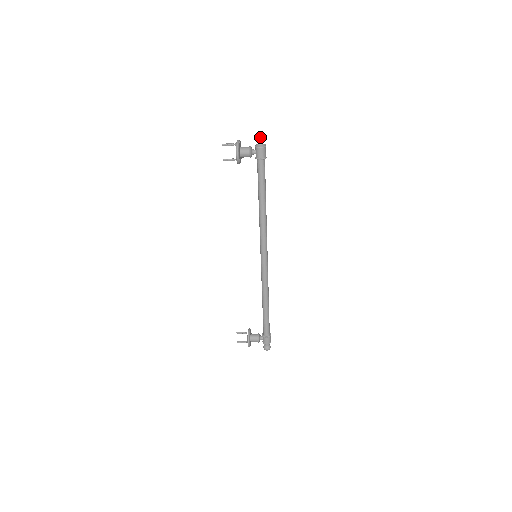
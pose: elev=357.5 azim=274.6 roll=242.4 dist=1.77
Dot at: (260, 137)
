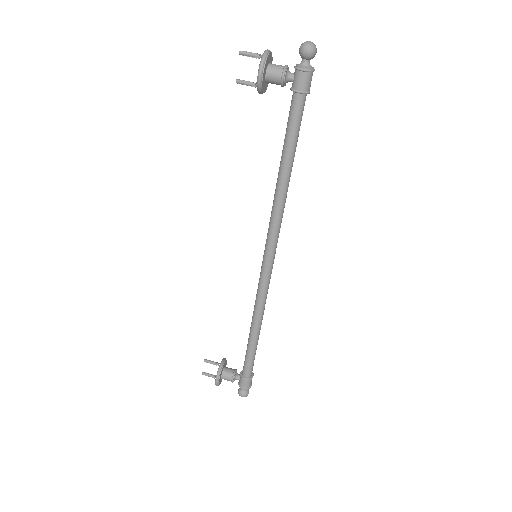
Dot at: (307, 49)
